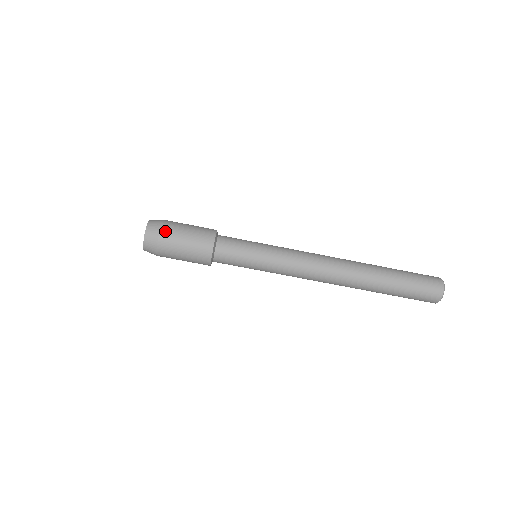
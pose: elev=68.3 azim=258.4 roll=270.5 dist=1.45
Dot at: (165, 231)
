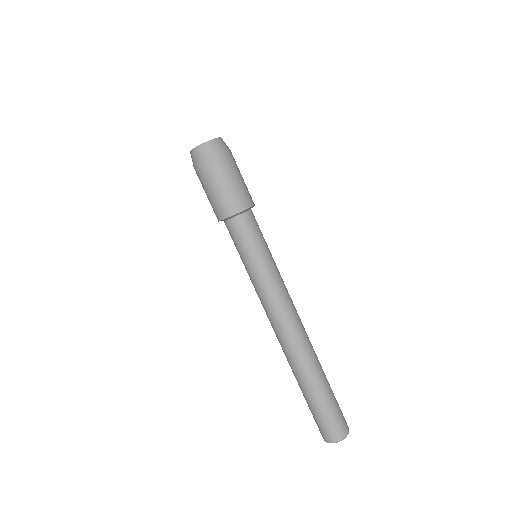
Dot at: occluded
